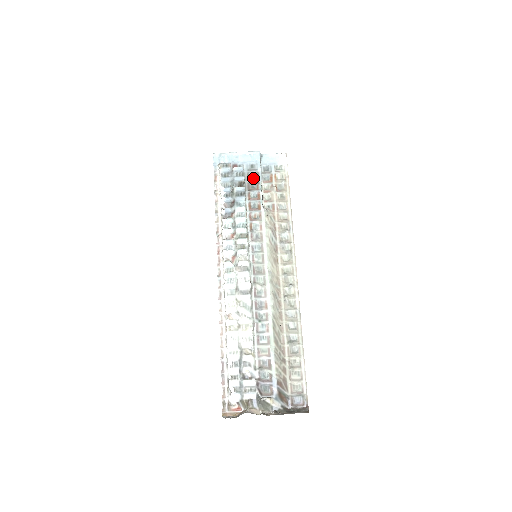
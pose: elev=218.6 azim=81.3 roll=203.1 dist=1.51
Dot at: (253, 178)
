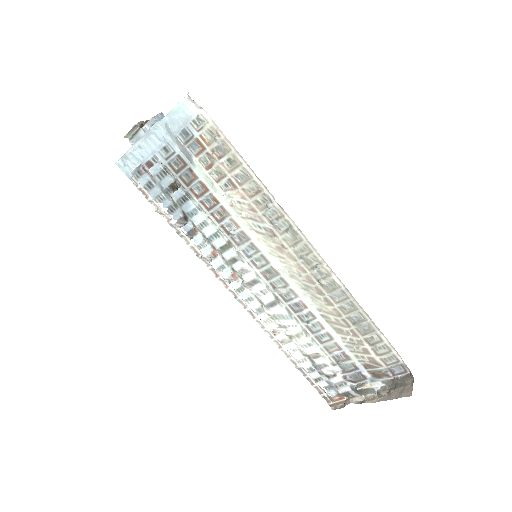
Dot at: (179, 167)
